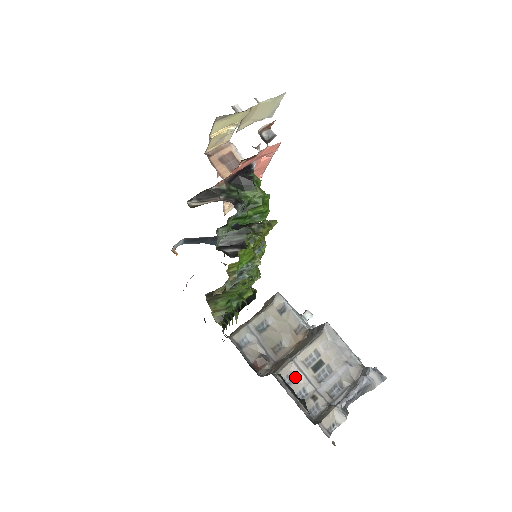
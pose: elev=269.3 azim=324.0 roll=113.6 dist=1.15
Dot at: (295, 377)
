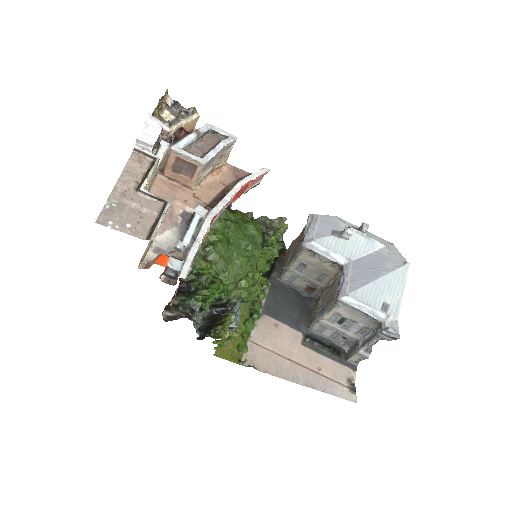
Dot at: (326, 328)
